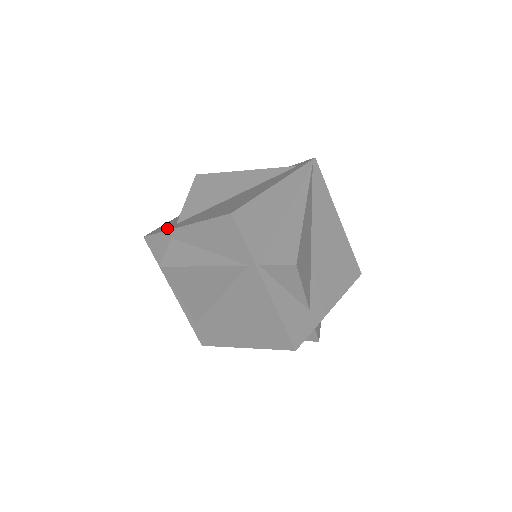
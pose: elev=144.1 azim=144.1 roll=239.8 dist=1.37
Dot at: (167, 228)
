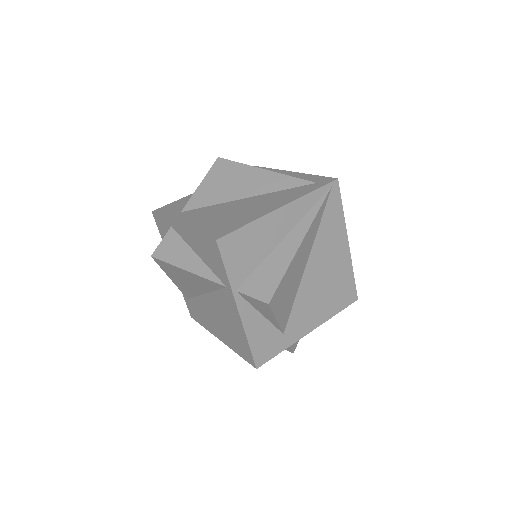
Dot at: (171, 214)
